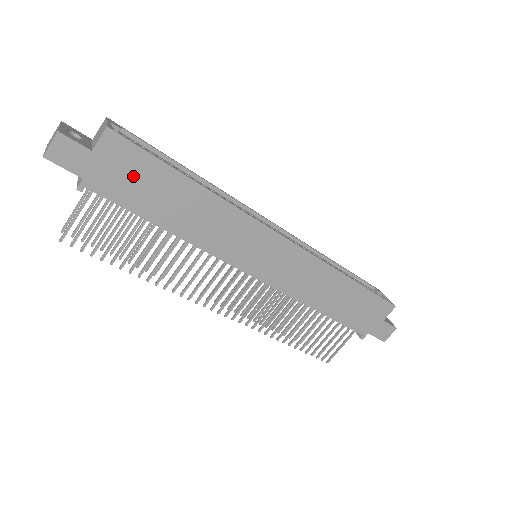
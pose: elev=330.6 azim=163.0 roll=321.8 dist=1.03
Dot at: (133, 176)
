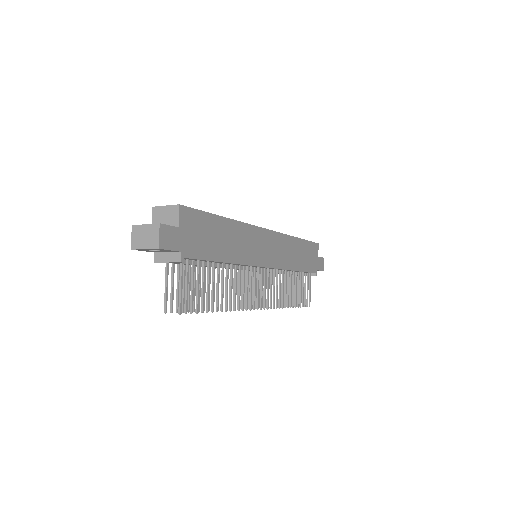
Dot at: (201, 233)
